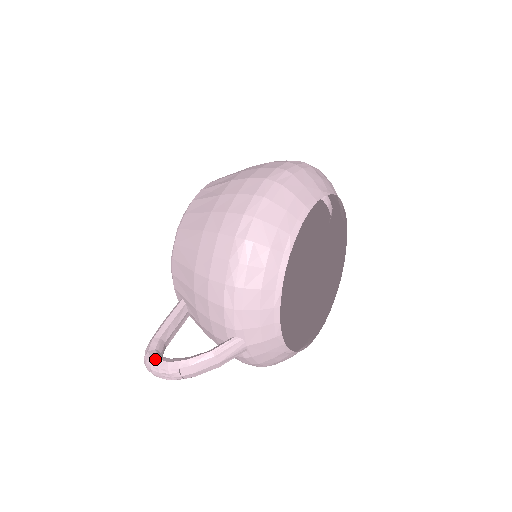
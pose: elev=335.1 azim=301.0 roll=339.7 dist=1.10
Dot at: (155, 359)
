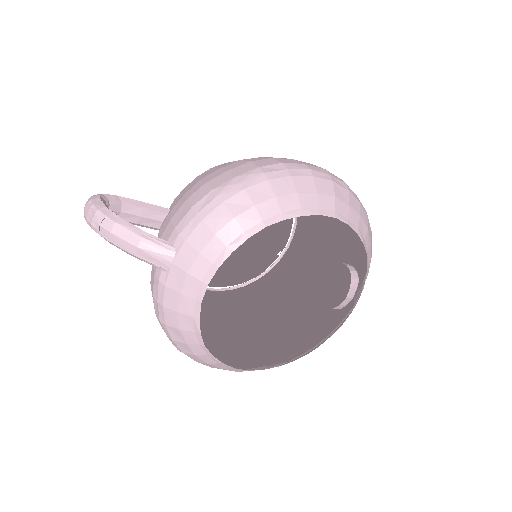
Dot at: (100, 198)
